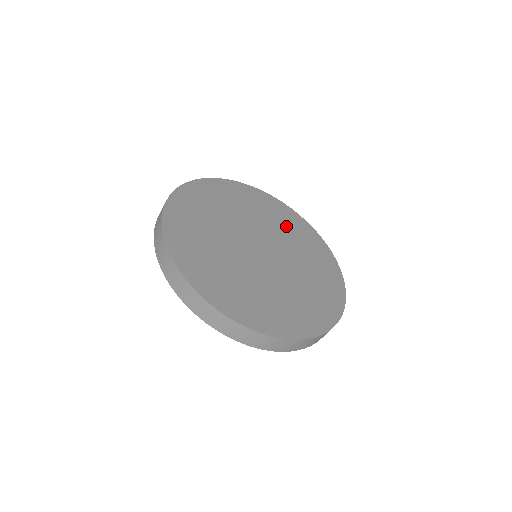
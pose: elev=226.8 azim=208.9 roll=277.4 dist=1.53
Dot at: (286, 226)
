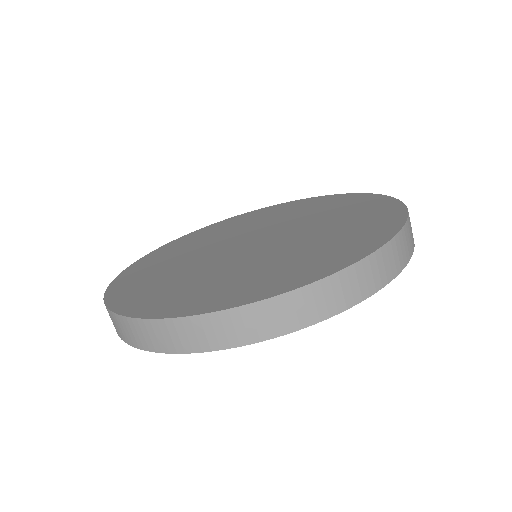
Dot at: (339, 213)
